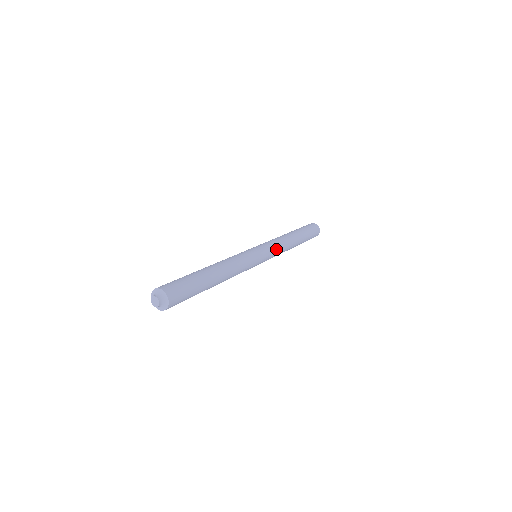
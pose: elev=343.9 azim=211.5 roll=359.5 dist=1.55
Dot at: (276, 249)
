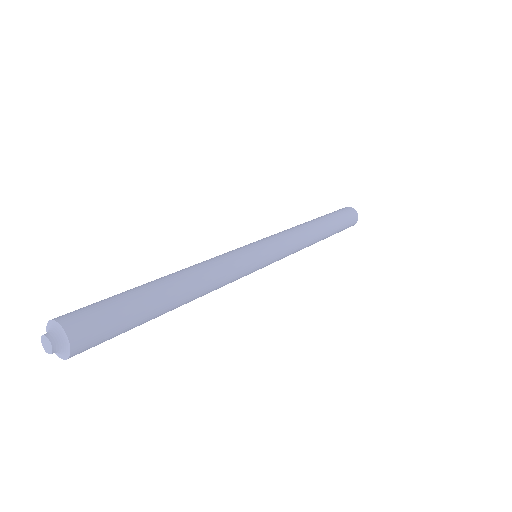
Dot at: (289, 251)
